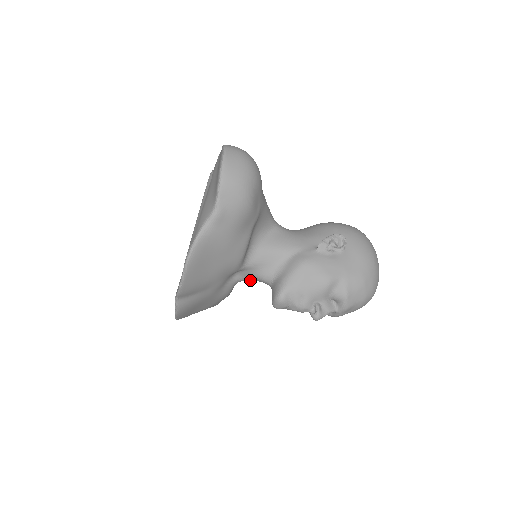
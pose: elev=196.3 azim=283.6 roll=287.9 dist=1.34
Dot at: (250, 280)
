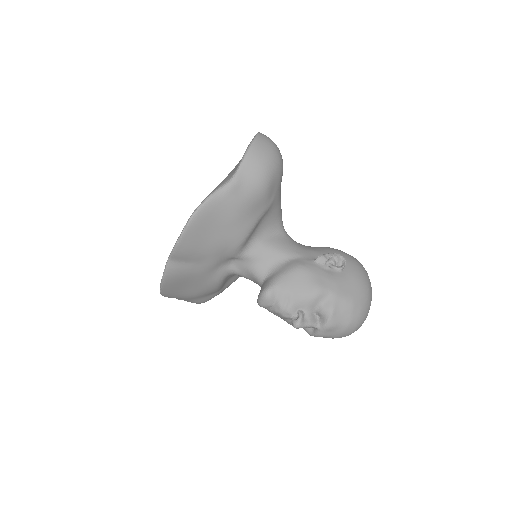
Dot at: (243, 275)
